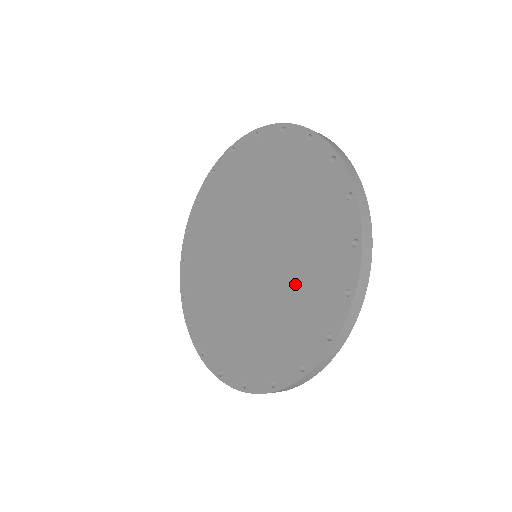
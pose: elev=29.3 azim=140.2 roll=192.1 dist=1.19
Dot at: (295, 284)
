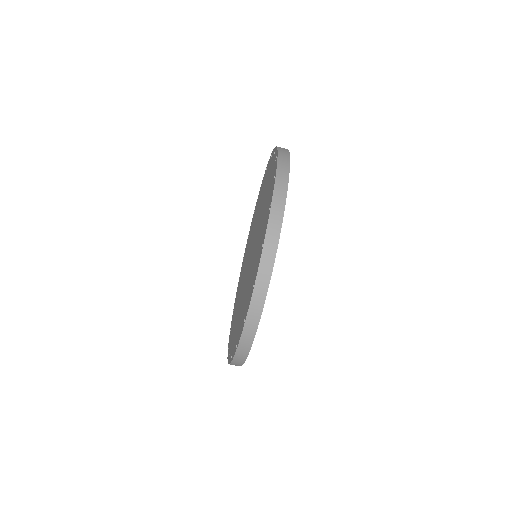
Dot at: (258, 240)
